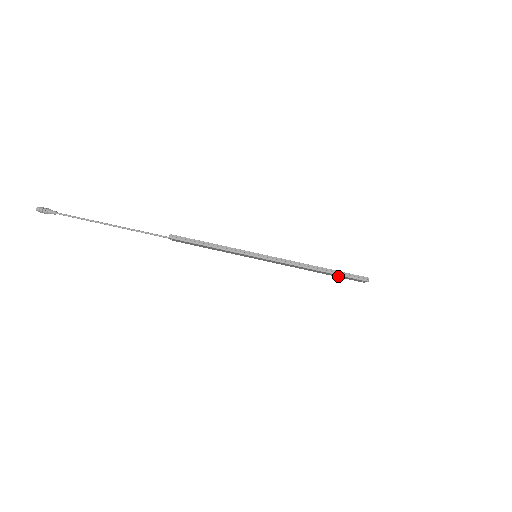
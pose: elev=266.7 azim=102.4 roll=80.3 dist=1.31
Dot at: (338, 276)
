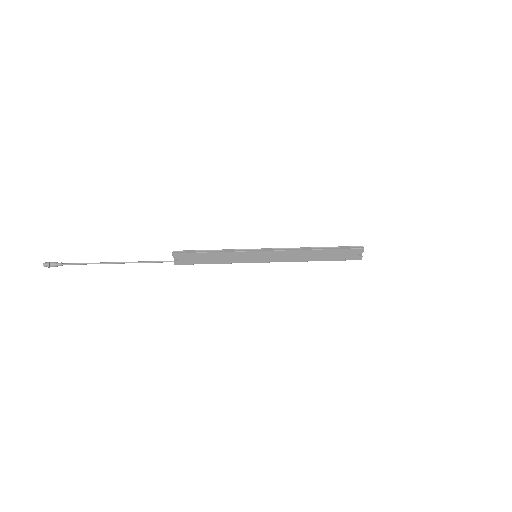
Dot at: (336, 256)
